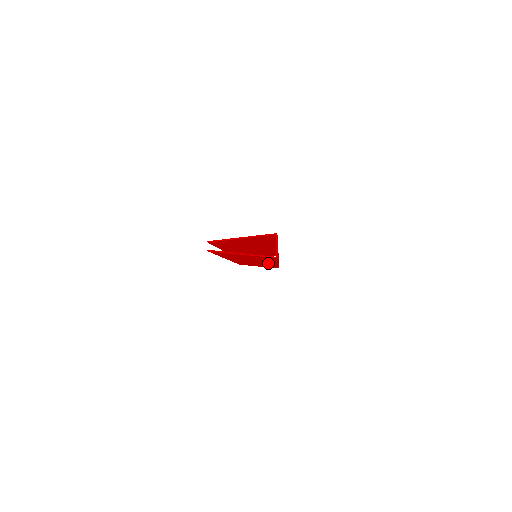
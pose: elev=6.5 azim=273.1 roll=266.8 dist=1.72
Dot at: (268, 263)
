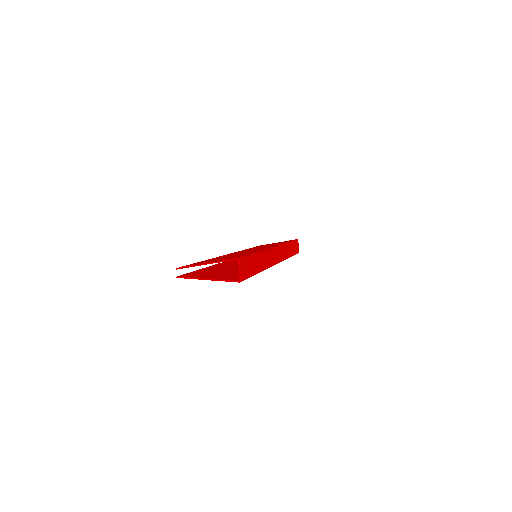
Dot at: occluded
